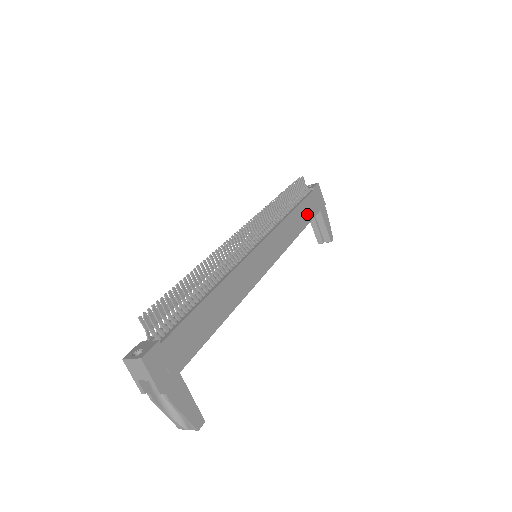
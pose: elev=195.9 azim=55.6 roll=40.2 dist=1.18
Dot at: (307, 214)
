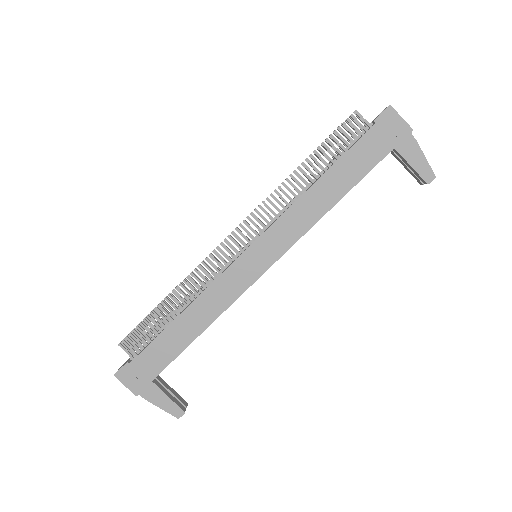
Dot at: (355, 170)
